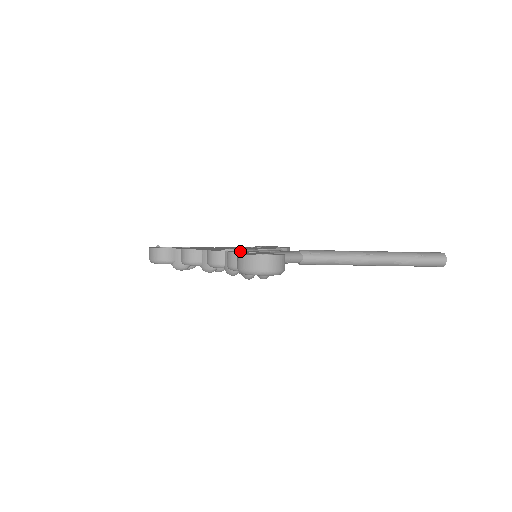
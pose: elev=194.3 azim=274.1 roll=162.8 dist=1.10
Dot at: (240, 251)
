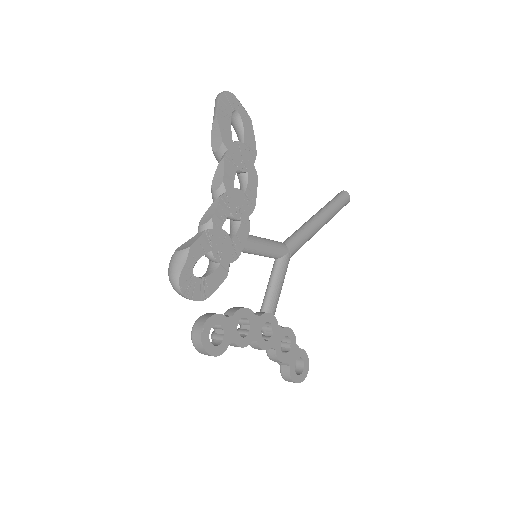
Dot at: (280, 342)
